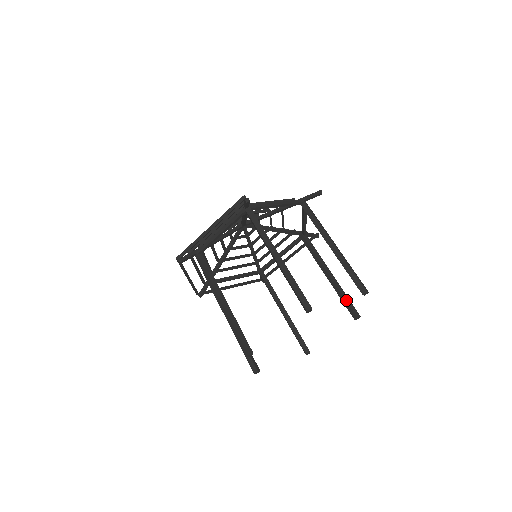
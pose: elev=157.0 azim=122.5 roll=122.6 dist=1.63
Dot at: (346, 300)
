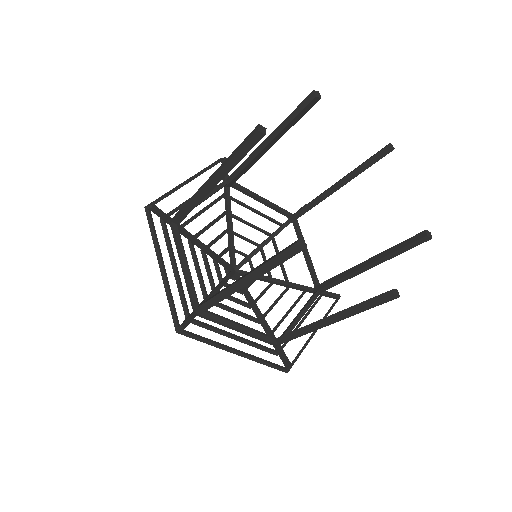
Dot at: (400, 243)
